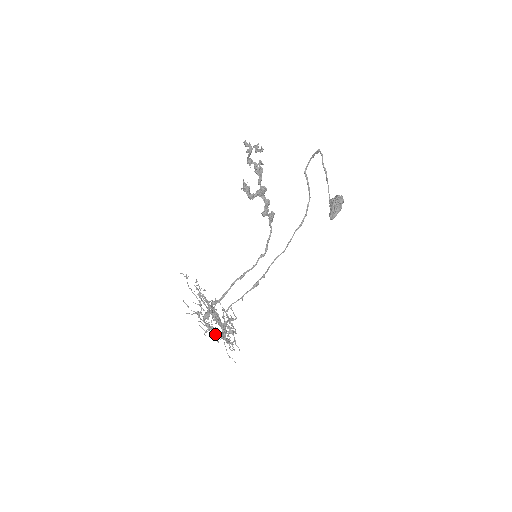
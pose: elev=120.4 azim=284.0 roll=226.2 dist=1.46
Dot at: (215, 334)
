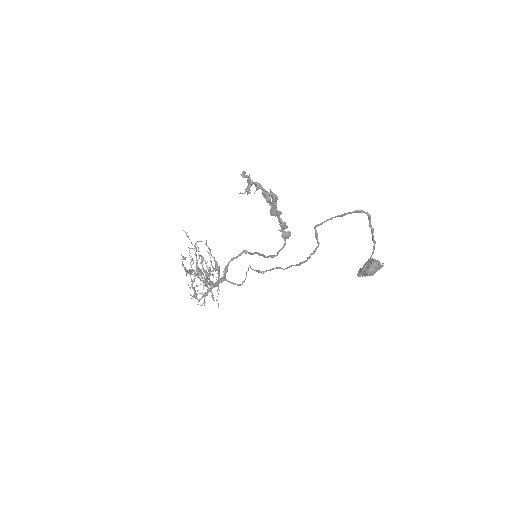
Dot at: (204, 282)
